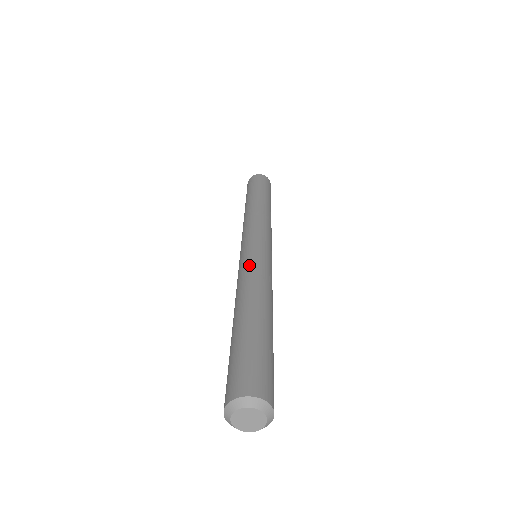
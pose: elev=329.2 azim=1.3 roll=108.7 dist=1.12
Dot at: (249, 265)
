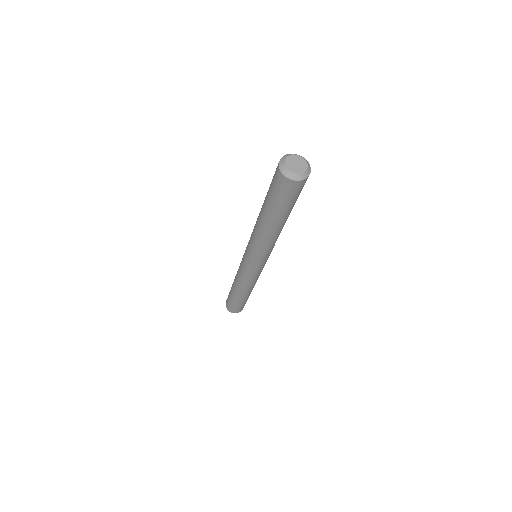
Dot at: occluded
